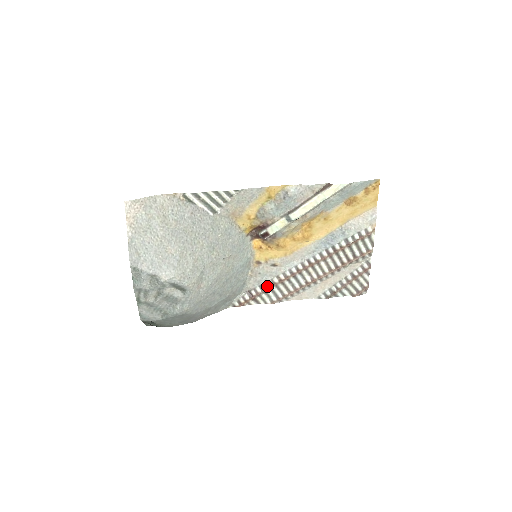
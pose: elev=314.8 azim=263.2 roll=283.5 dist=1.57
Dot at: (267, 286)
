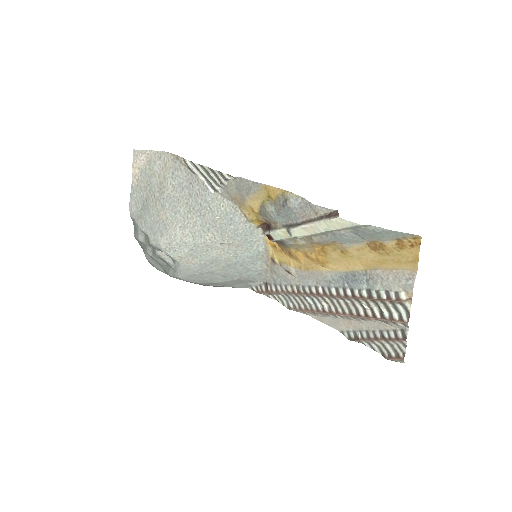
Dot at: (281, 289)
